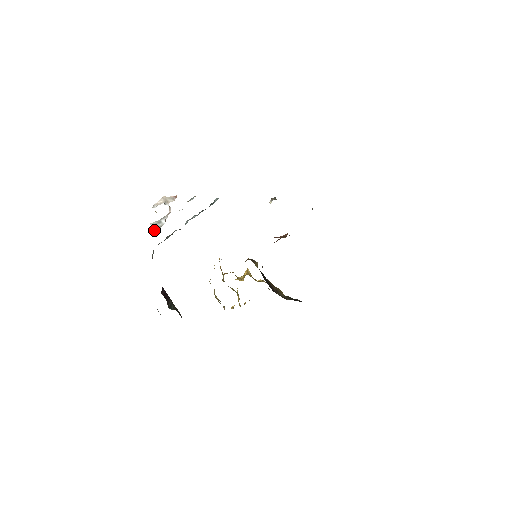
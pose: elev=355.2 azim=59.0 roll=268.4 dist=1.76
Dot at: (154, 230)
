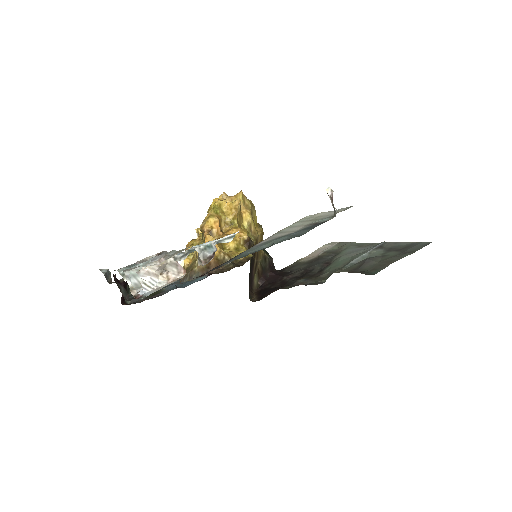
Dot at: (131, 288)
